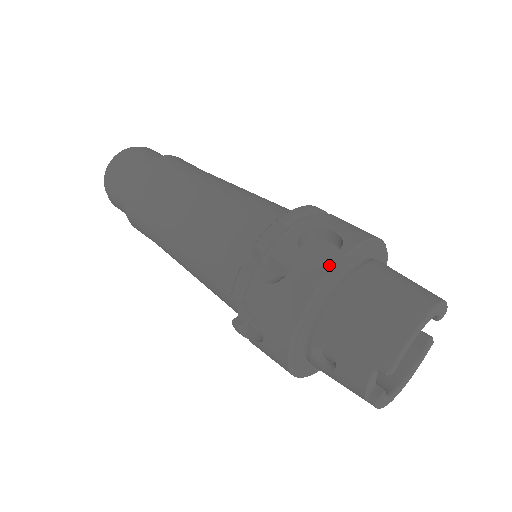
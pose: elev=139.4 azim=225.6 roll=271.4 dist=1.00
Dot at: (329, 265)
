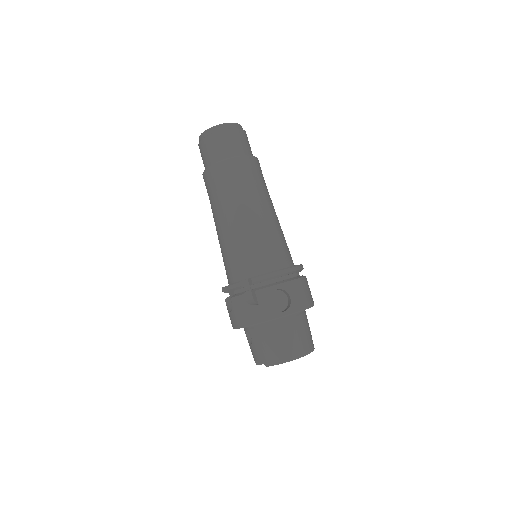
Dot at: (274, 316)
